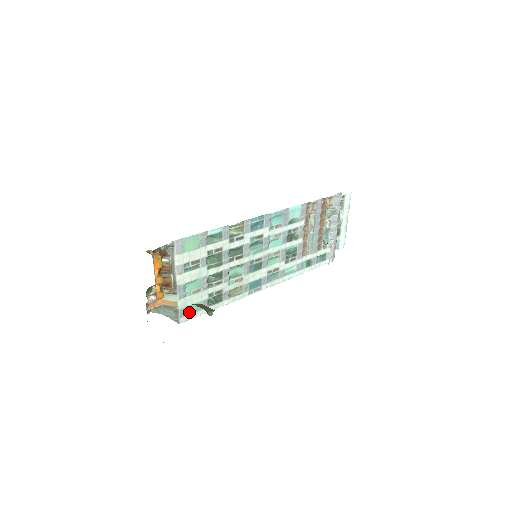
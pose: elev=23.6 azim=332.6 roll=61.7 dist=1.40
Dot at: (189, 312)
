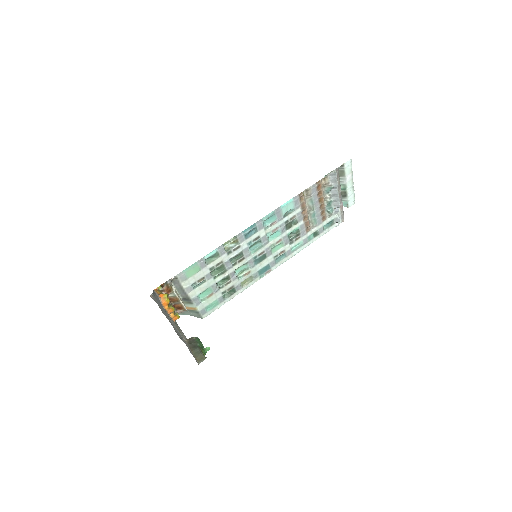
Dot at: (209, 309)
